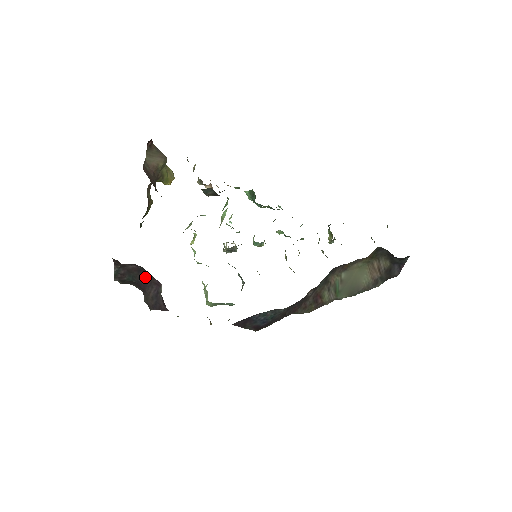
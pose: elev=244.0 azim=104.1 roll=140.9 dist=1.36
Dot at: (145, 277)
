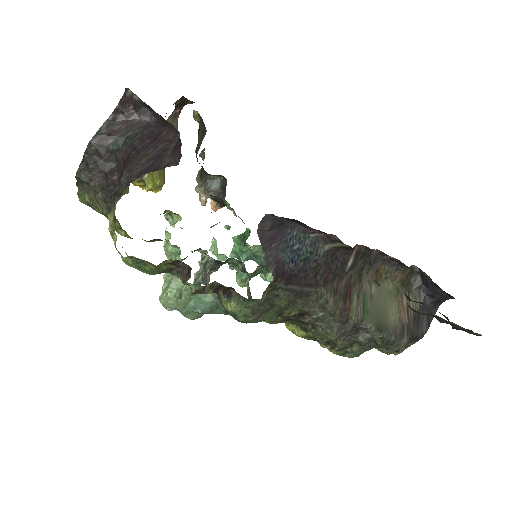
Dot at: (151, 136)
